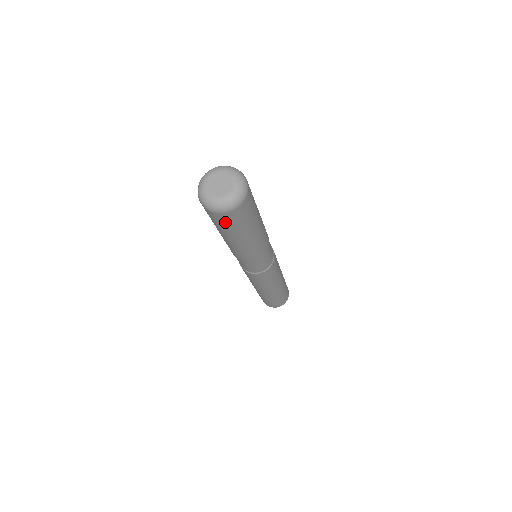
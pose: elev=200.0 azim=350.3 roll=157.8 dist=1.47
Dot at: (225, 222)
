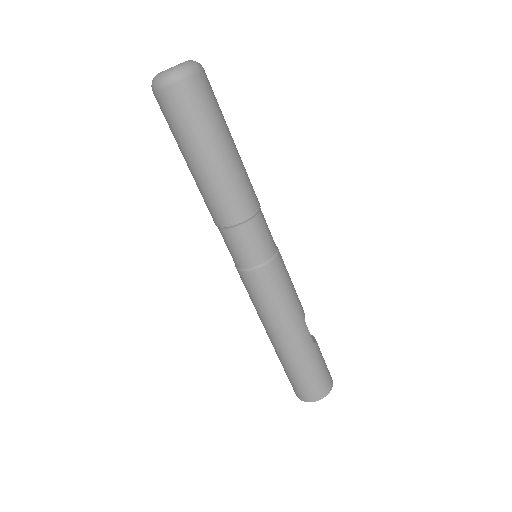
Dot at: (166, 114)
